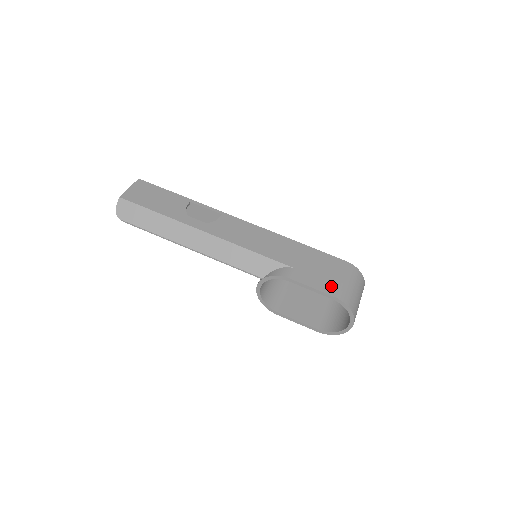
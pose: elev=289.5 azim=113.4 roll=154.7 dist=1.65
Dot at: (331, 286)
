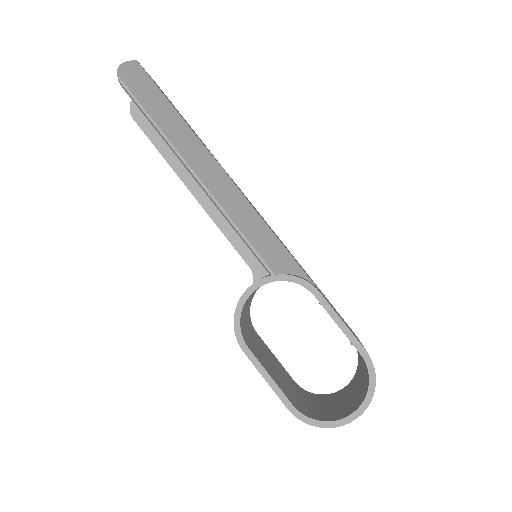
Dot at: occluded
